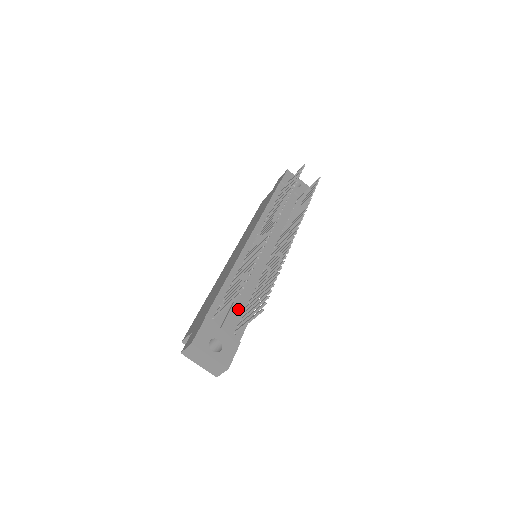
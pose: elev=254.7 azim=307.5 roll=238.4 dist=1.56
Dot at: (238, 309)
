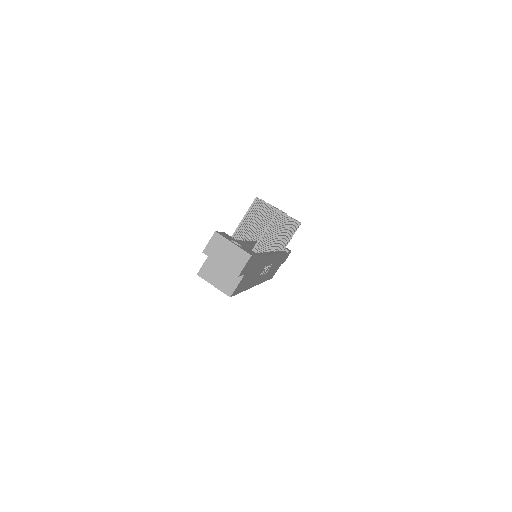
Dot at: (250, 249)
